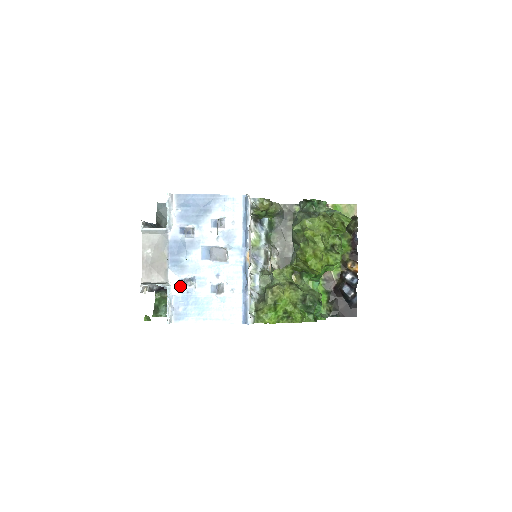
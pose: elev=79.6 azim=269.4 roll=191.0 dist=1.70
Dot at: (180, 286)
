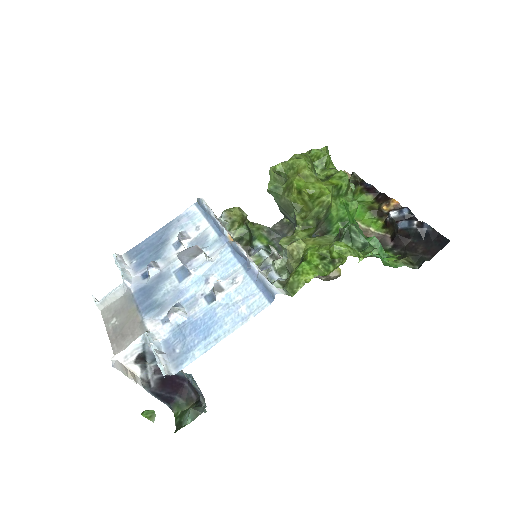
Dot at: (165, 325)
